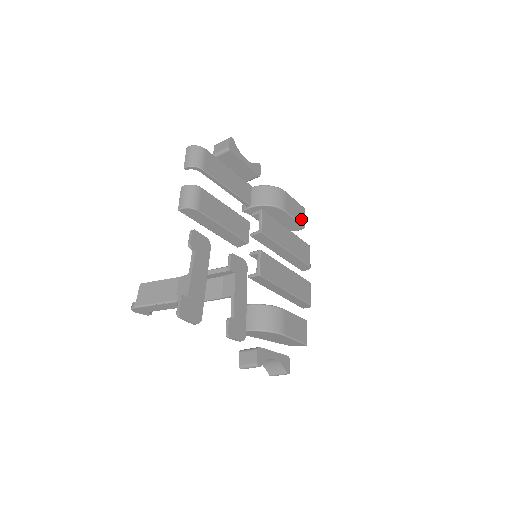
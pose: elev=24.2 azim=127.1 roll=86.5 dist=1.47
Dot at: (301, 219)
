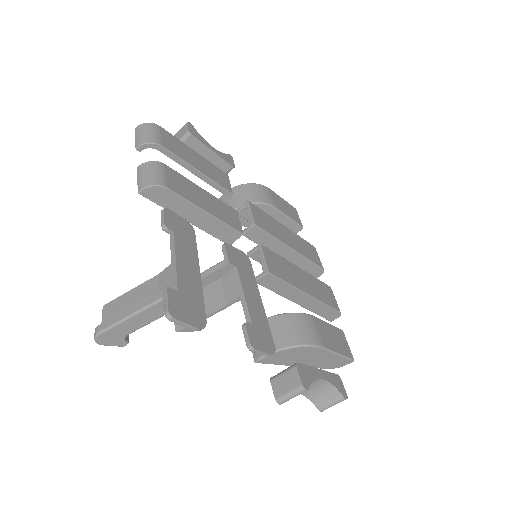
Dot at: (295, 218)
